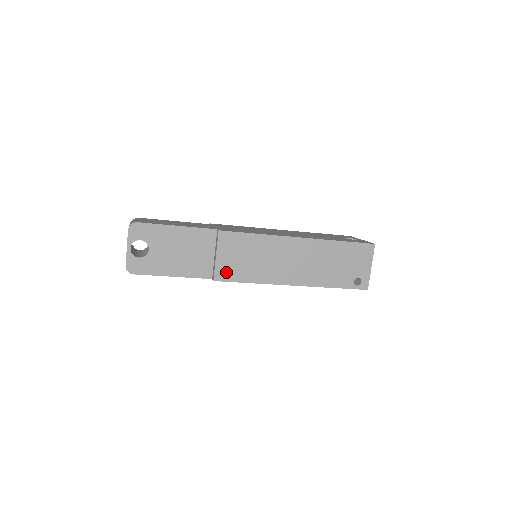
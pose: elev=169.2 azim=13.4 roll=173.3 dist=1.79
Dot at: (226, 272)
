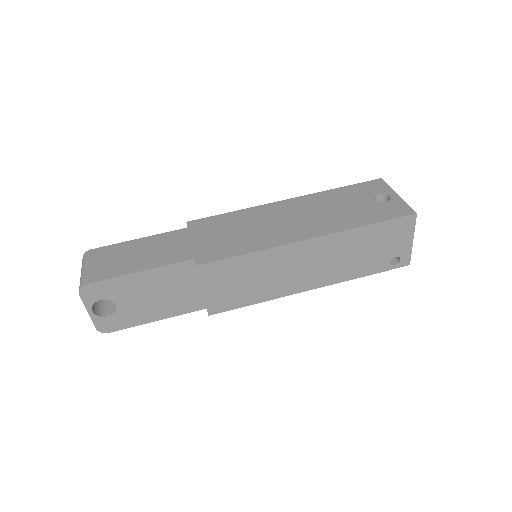
Dot at: (221, 303)
